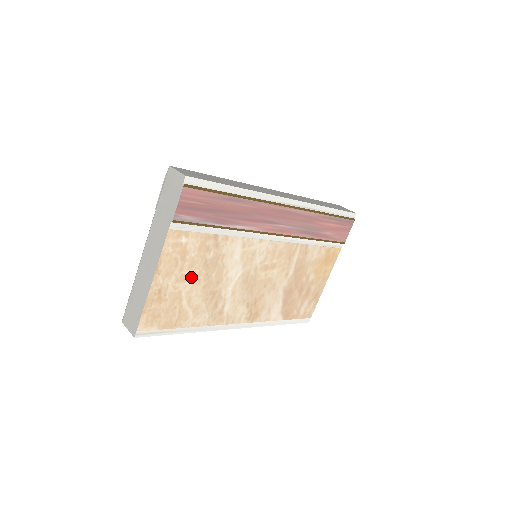
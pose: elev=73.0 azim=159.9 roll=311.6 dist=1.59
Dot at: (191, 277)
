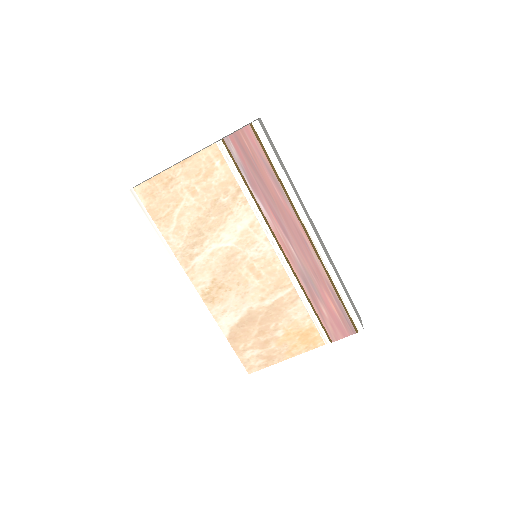
Dot at: (198, 198)
